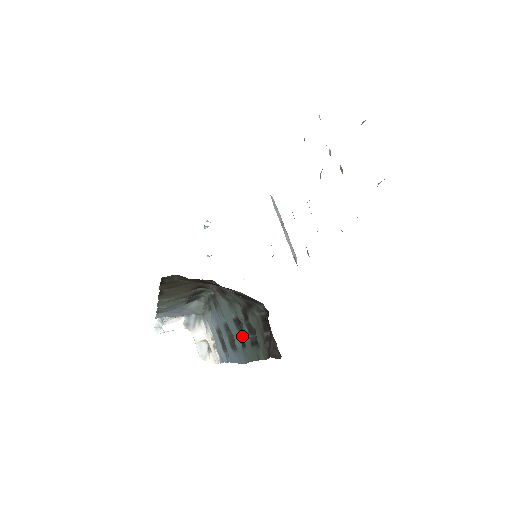
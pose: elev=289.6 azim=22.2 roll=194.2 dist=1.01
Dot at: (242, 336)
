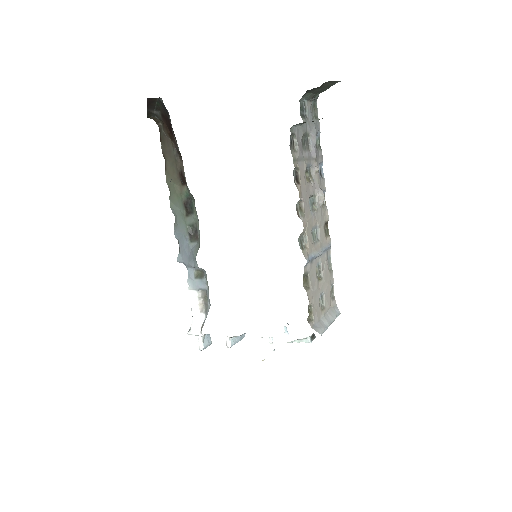
Dot at: occluded
